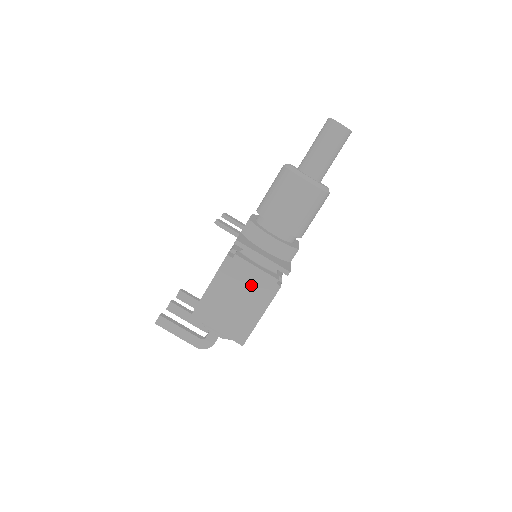
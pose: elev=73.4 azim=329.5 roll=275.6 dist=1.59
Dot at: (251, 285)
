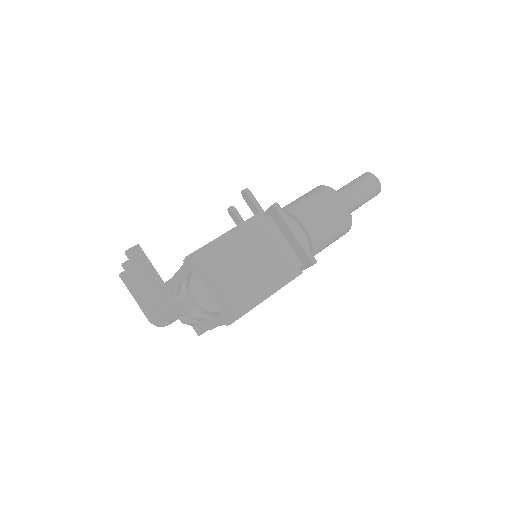
Dot at: (272, 255)
